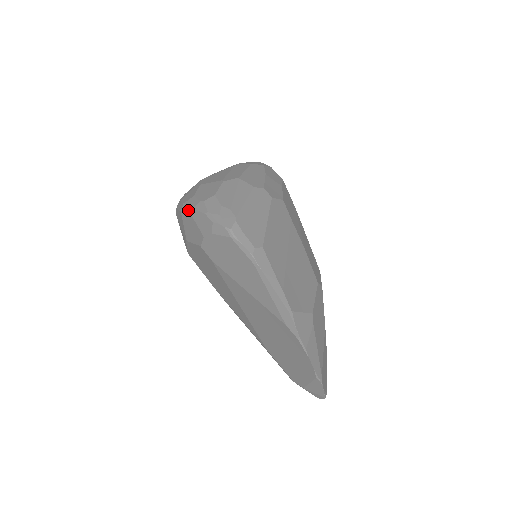
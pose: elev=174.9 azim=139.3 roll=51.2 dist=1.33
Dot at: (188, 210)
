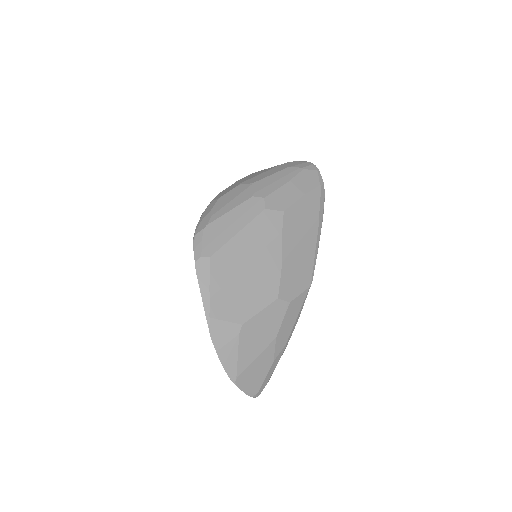
Dot at: occluded
